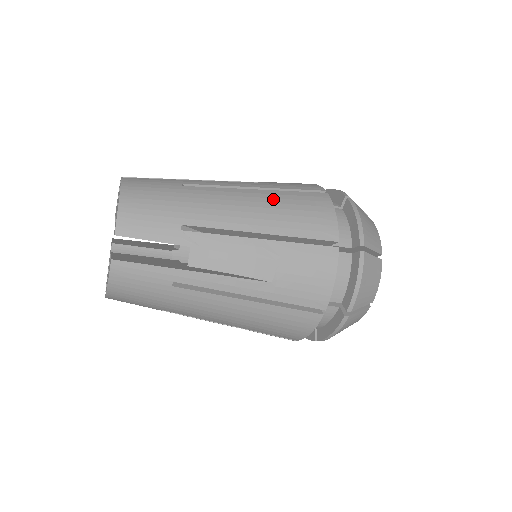
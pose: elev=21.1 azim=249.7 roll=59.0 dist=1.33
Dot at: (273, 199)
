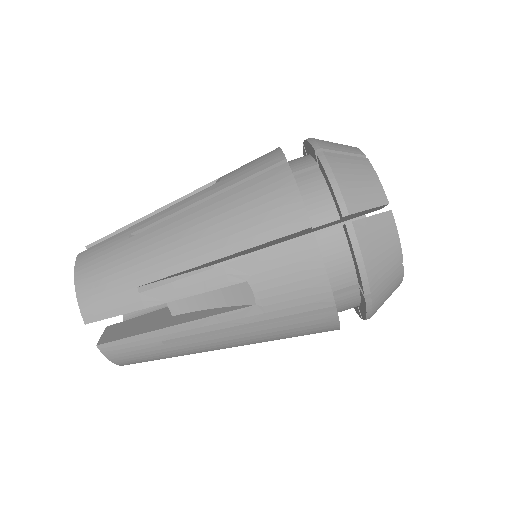
Dot at: occluded
